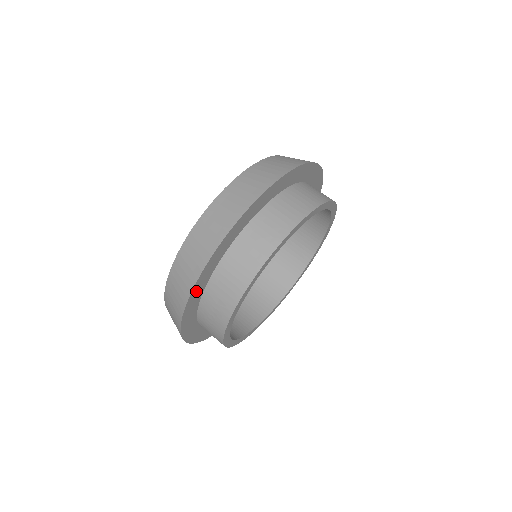
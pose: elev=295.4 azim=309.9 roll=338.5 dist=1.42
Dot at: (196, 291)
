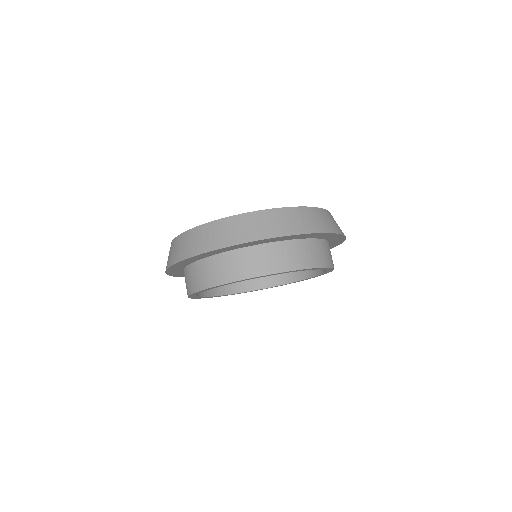
Dot at: (174, 267)
